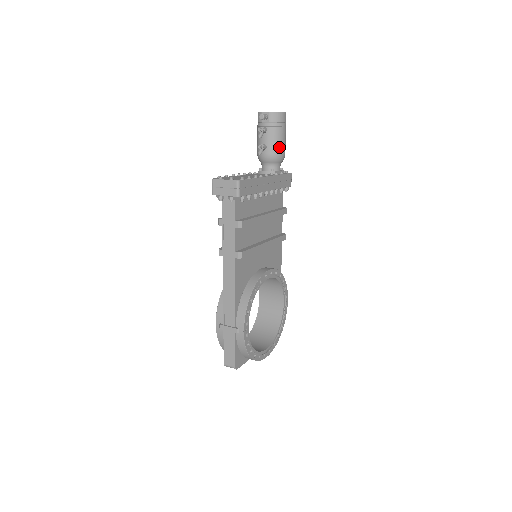
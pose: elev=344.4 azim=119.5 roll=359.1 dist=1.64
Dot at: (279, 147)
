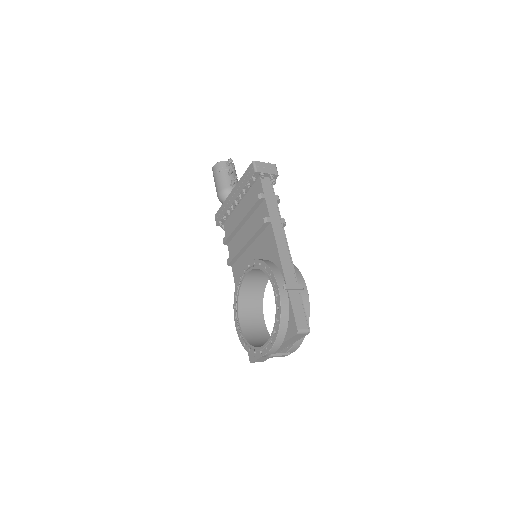
Dot at: occluded
